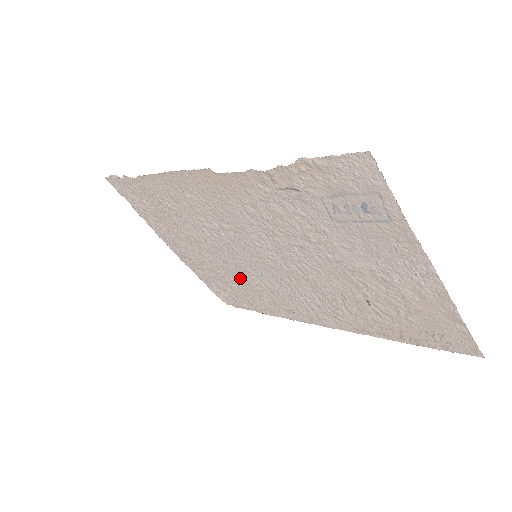
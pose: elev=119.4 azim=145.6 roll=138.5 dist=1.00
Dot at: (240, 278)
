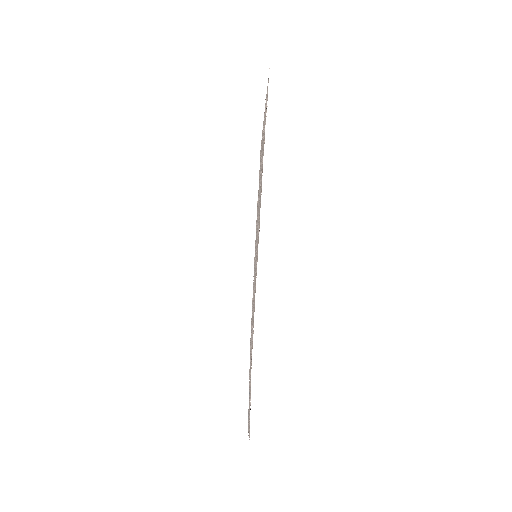
Dot at: occluded
